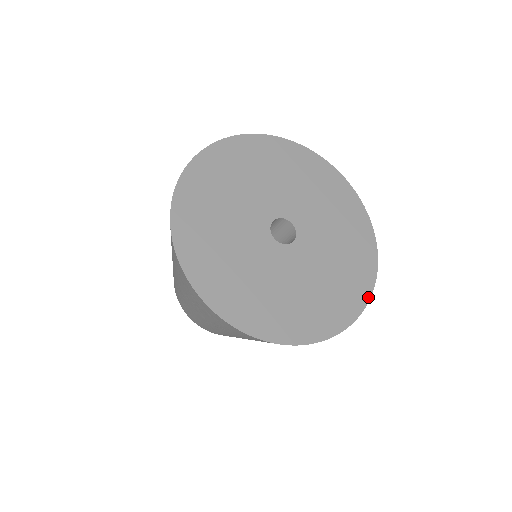
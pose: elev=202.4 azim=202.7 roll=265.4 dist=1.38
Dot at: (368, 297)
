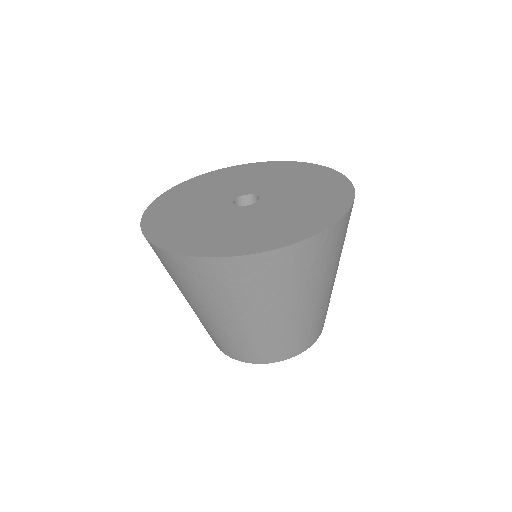
Dot at: (348, 182)
